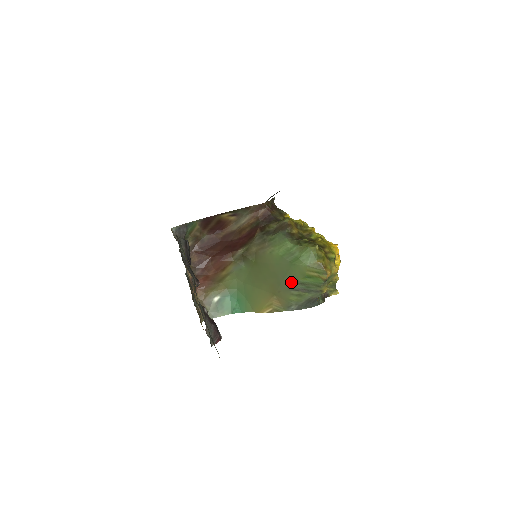
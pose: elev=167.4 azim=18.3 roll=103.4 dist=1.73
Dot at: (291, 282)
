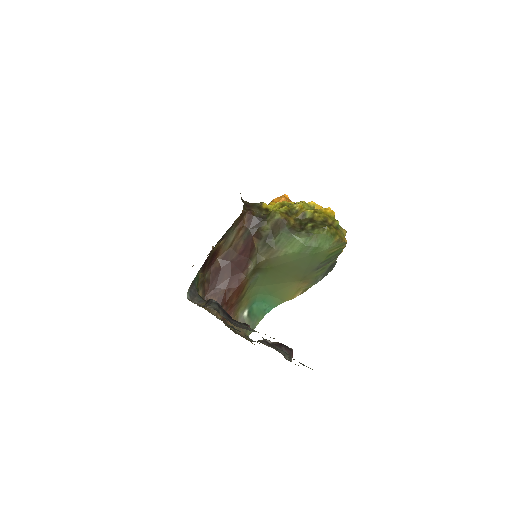
Dot at: (315, 266)
